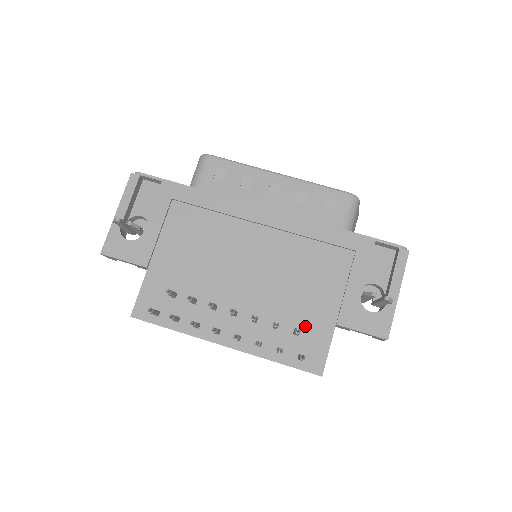
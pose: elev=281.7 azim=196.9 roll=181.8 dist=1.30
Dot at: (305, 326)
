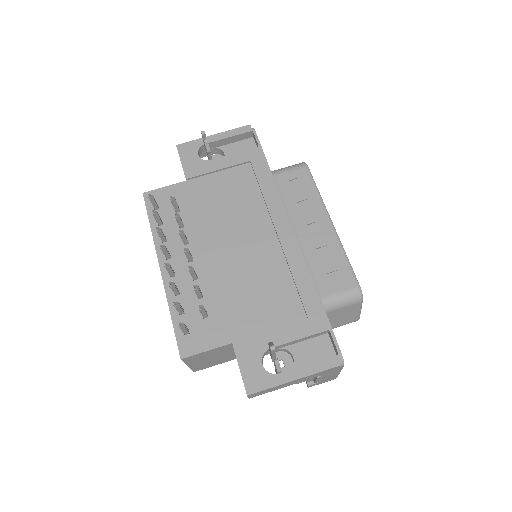
Dot at: (215, 319)
